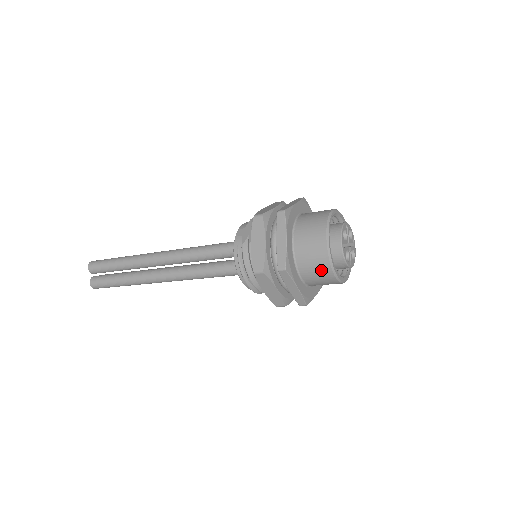
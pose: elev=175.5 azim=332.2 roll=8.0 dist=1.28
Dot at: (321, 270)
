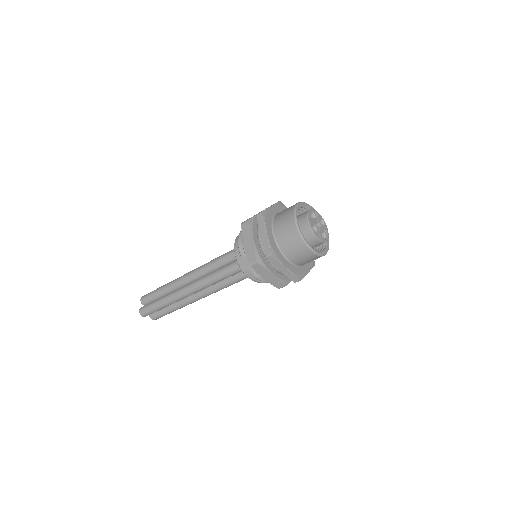
Dot at: occluded
